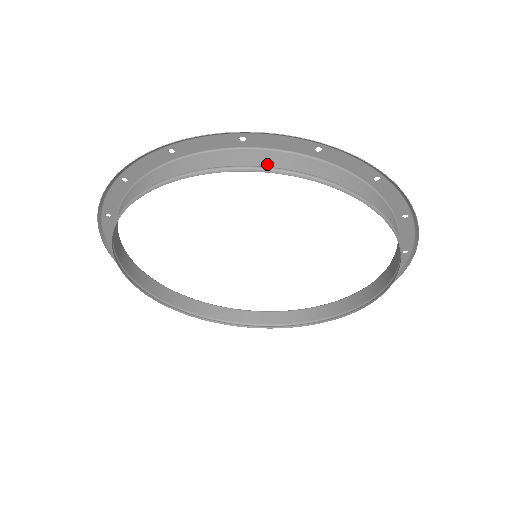
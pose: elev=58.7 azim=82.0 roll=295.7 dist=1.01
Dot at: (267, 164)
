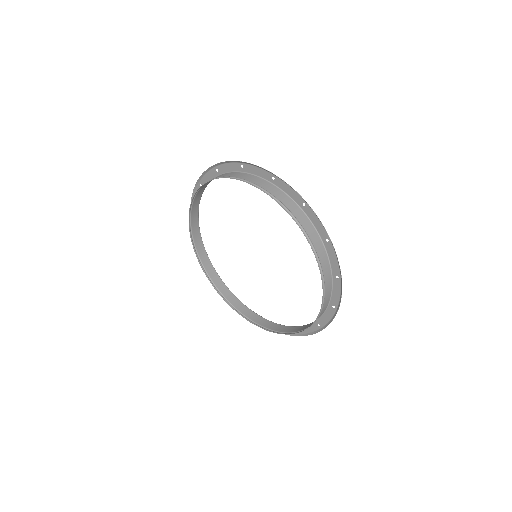
Dot at: (275, 195)
